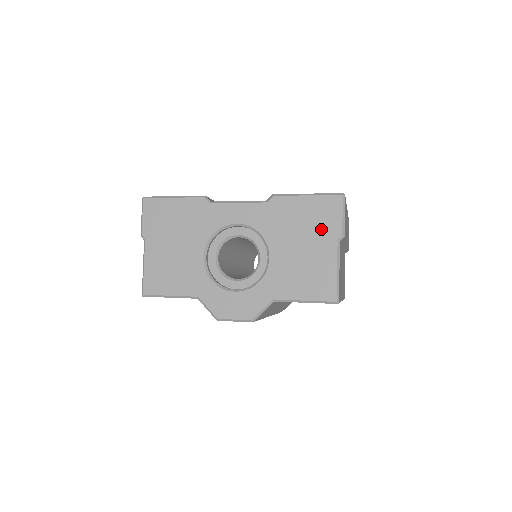
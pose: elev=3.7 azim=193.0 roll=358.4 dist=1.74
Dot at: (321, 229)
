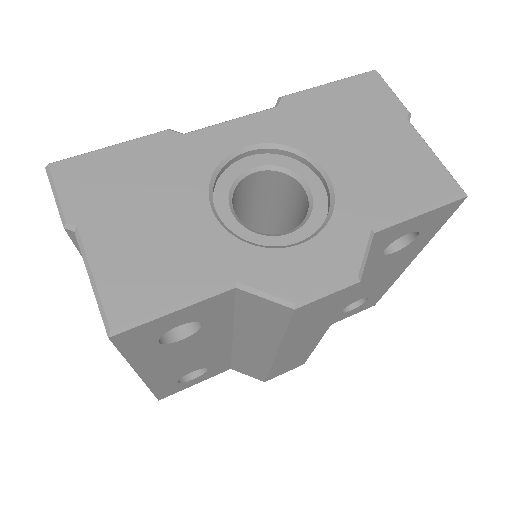
Dot at: (376, 113)
